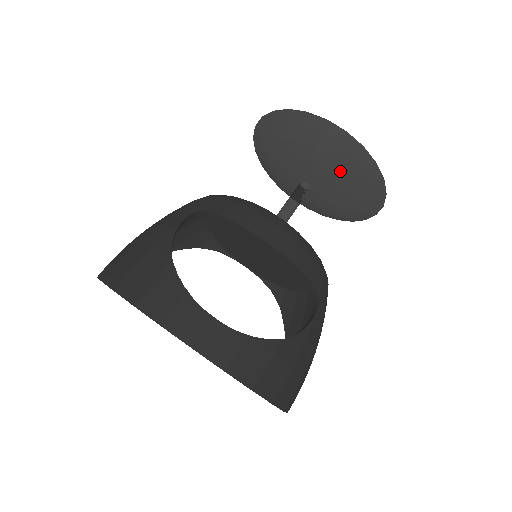
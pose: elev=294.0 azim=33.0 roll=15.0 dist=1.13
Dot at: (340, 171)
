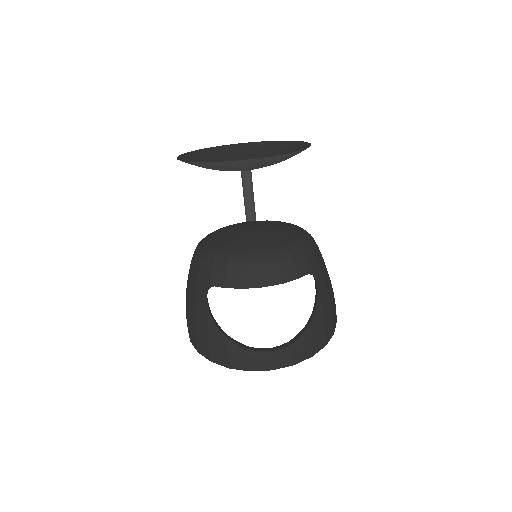
Dot at: (265, 166)
